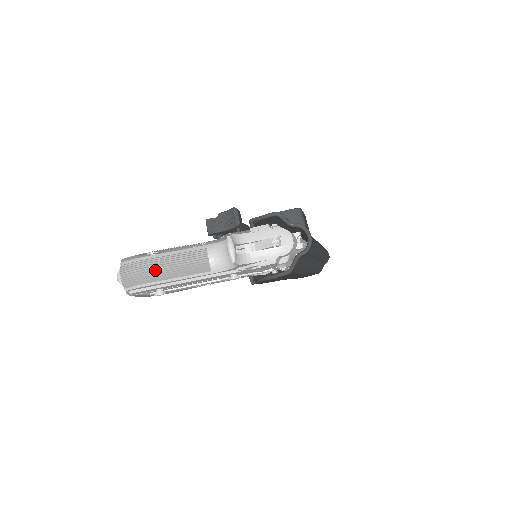
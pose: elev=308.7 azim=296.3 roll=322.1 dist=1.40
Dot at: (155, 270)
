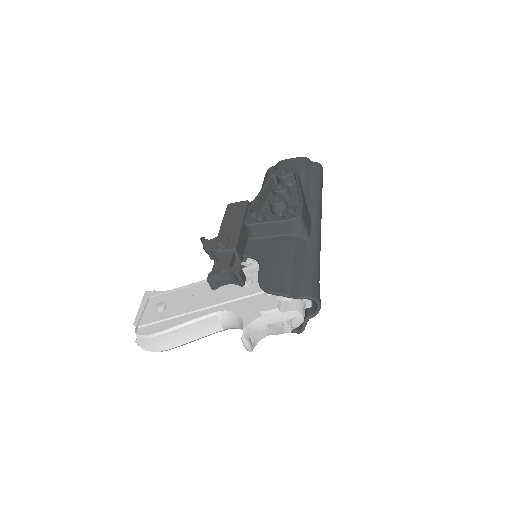
Dot at: (173, 343)
